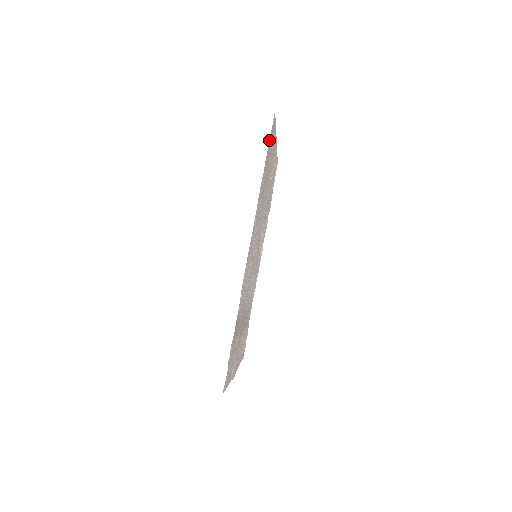
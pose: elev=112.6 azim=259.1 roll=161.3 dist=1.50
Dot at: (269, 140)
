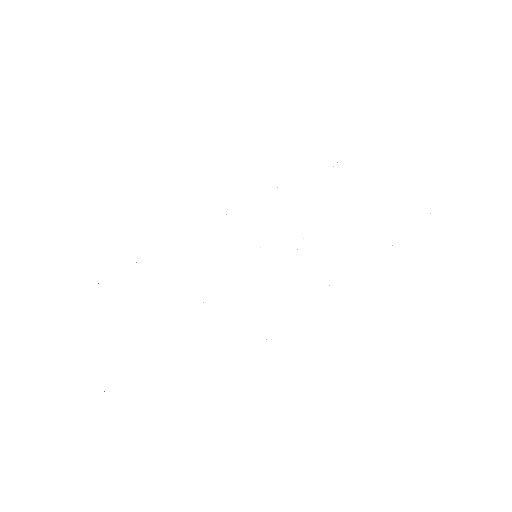
Dot at: occluded
